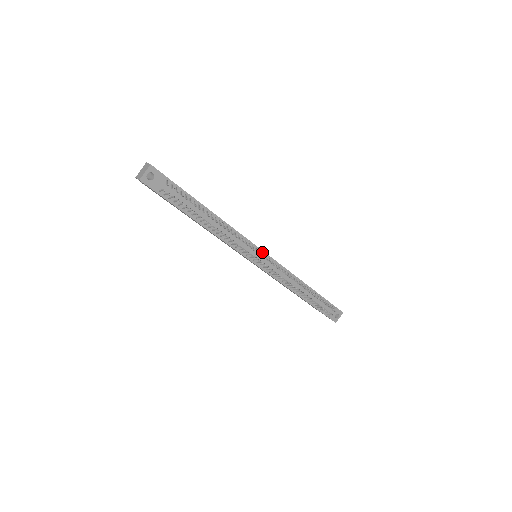
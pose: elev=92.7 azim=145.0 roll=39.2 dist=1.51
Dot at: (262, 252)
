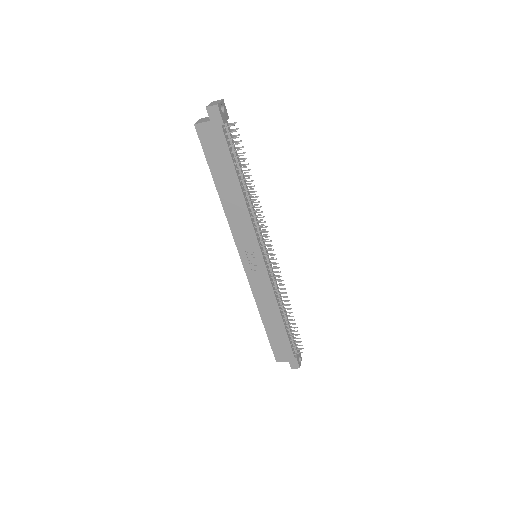
Dot at: occluded
